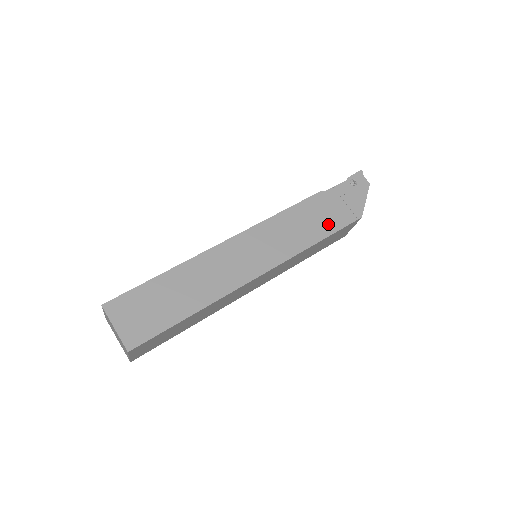
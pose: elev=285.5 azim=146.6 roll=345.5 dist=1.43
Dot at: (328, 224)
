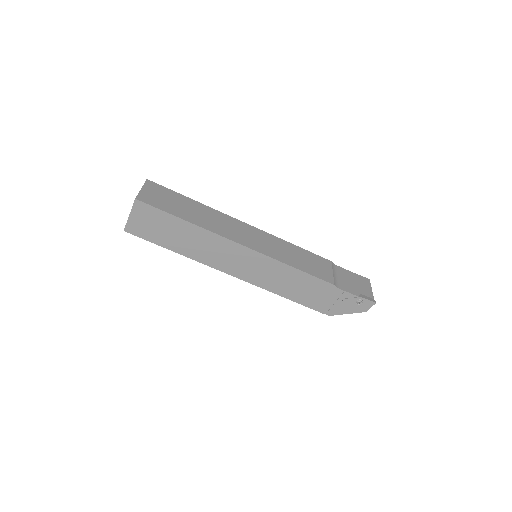
Dot at: (307, 299)
